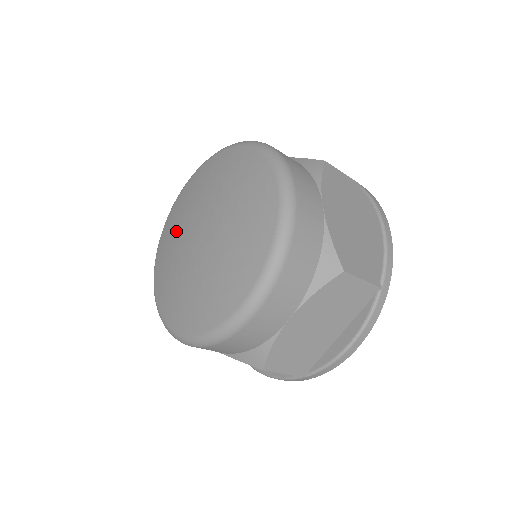
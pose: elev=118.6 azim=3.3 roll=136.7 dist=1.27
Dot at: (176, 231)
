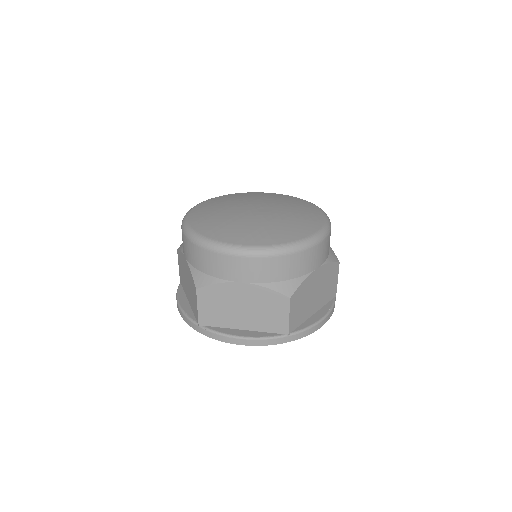
Dot at: (221, 208)
